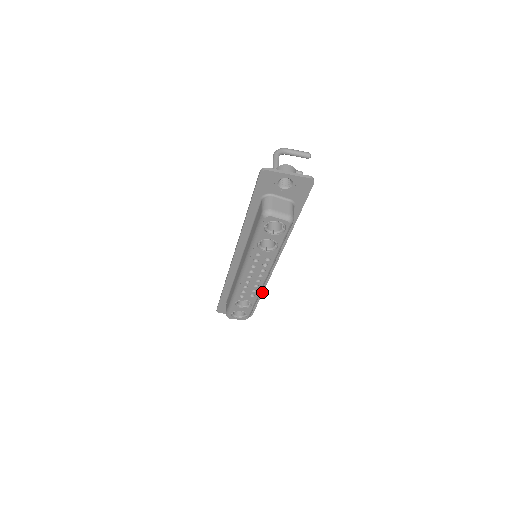
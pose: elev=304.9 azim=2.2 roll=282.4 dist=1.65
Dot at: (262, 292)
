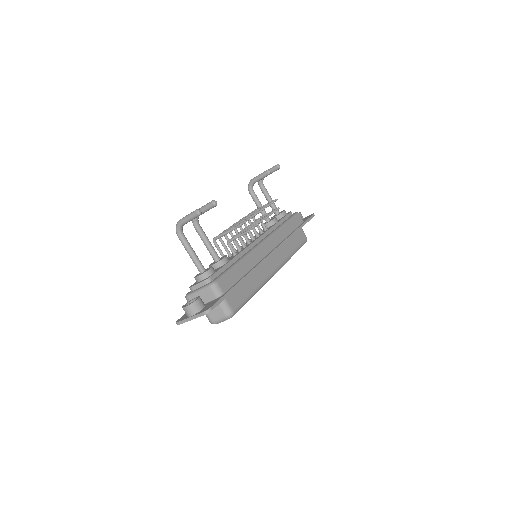
Dot at: (295, 233)
